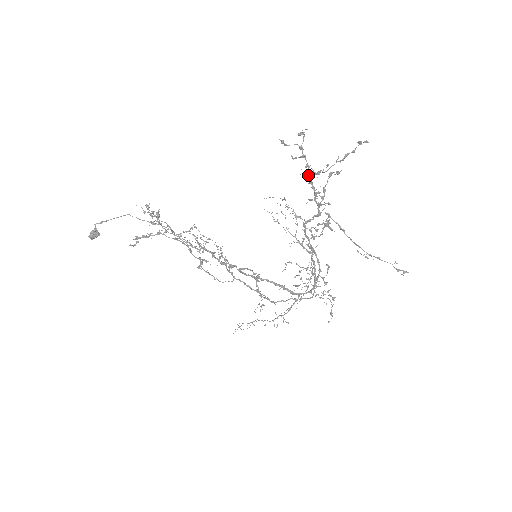
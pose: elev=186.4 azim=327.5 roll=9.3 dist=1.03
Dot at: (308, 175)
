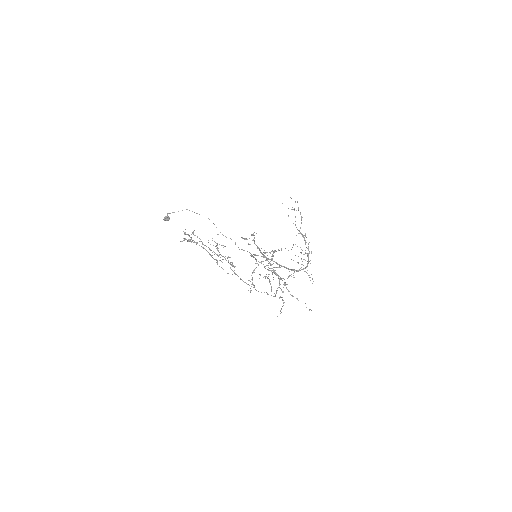
Dot at: occluded
